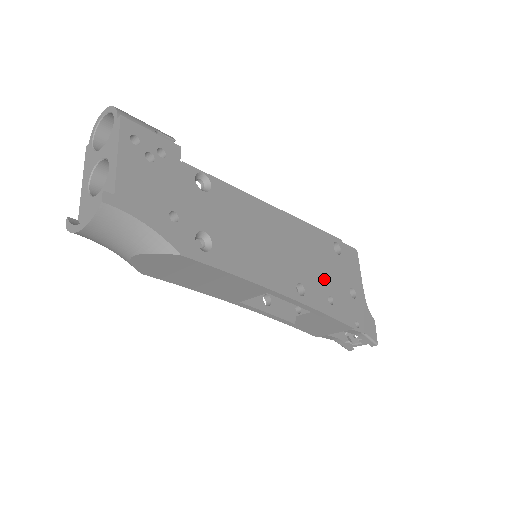
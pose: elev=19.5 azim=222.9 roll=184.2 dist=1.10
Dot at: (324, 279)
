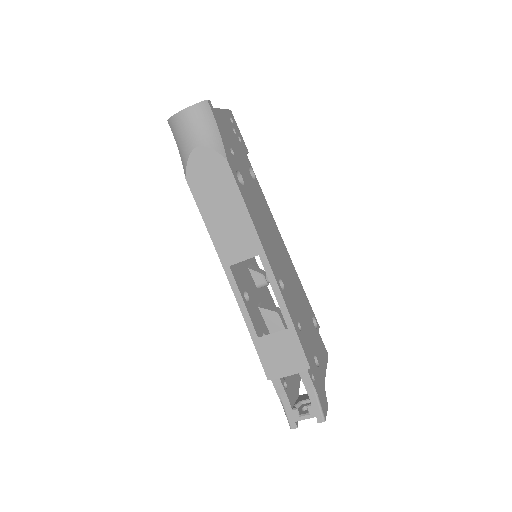
Dot at: (299, 312)
